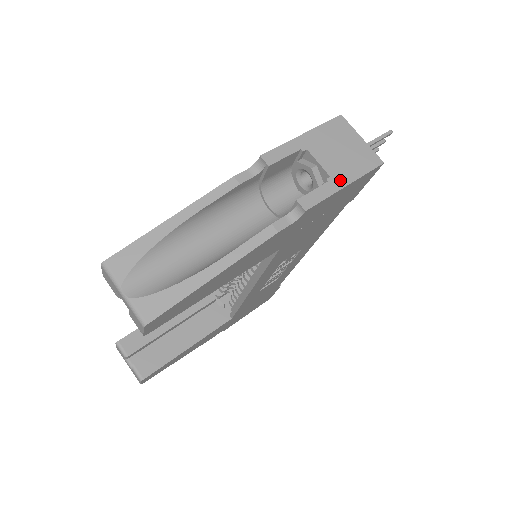
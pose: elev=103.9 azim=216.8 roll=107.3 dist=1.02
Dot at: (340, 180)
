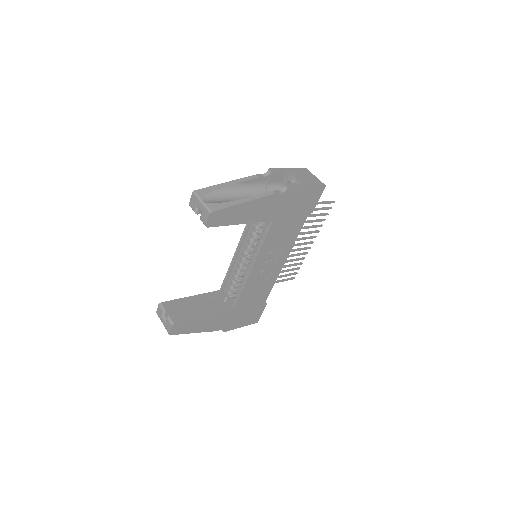
Dot at: (305, 184)
